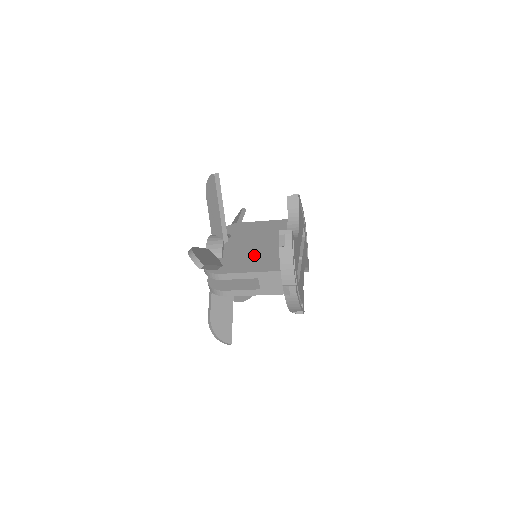
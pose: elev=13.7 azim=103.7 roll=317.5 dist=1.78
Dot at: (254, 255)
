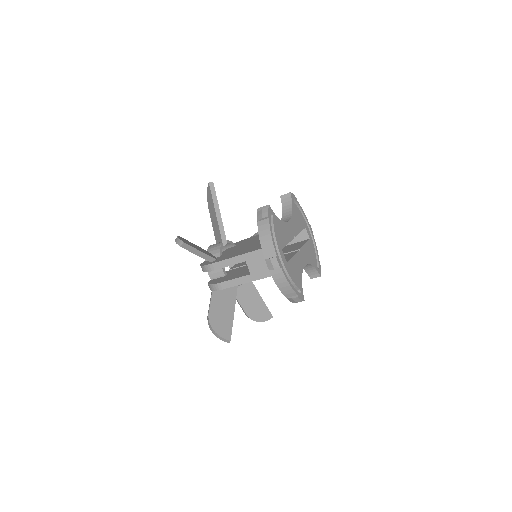
Dot at: (247, 247)
